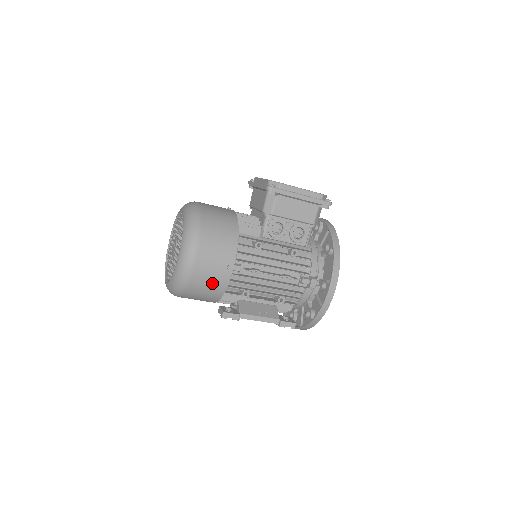
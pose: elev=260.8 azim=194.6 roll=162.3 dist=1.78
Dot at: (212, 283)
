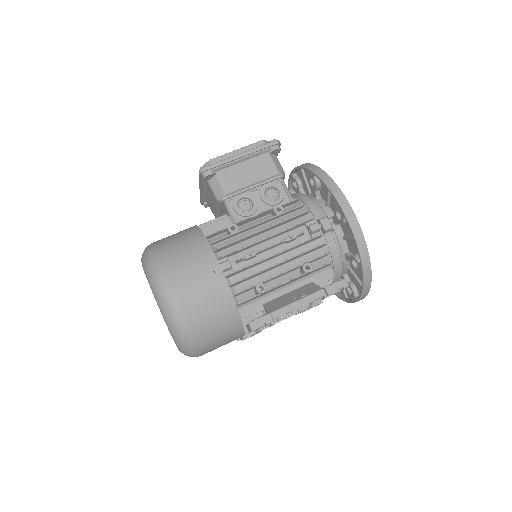
Dot at: (211, 301)
